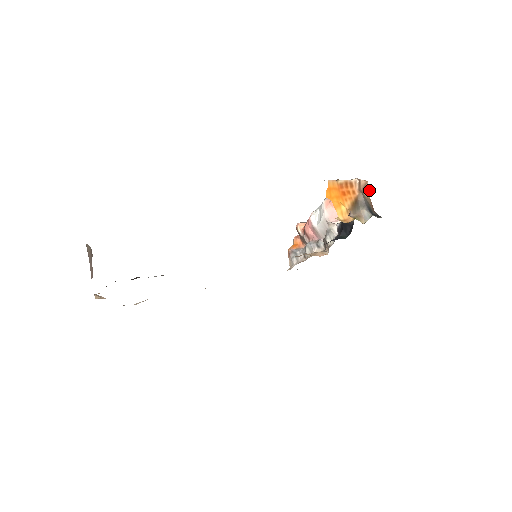
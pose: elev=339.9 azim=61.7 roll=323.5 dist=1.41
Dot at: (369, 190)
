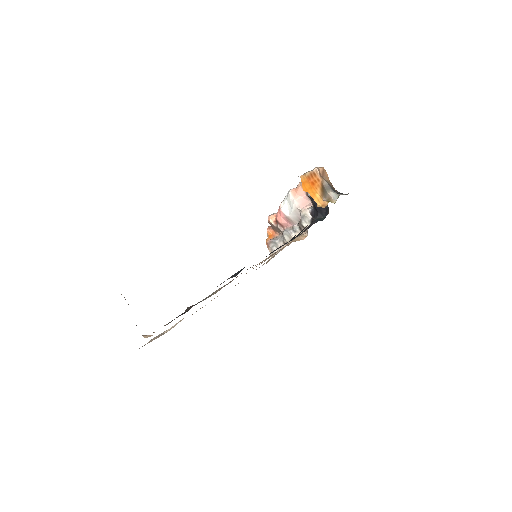
Dot at: (327, 174)
